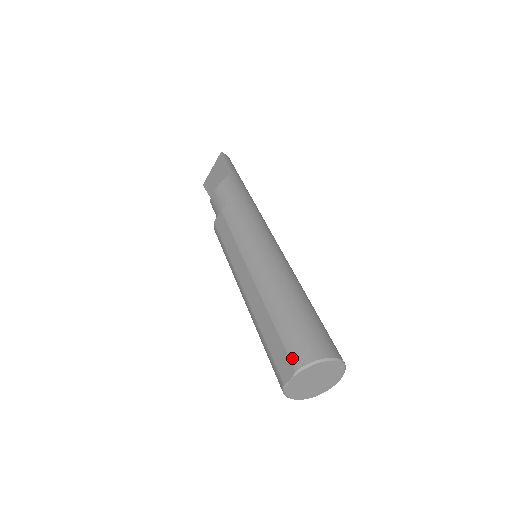
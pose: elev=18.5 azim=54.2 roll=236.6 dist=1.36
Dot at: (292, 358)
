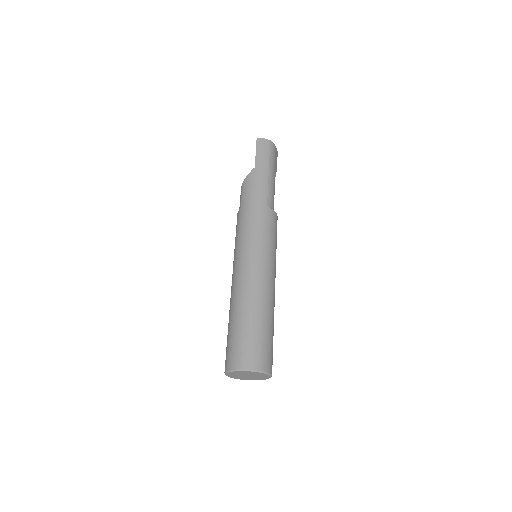
Dot at: (225, 363)
